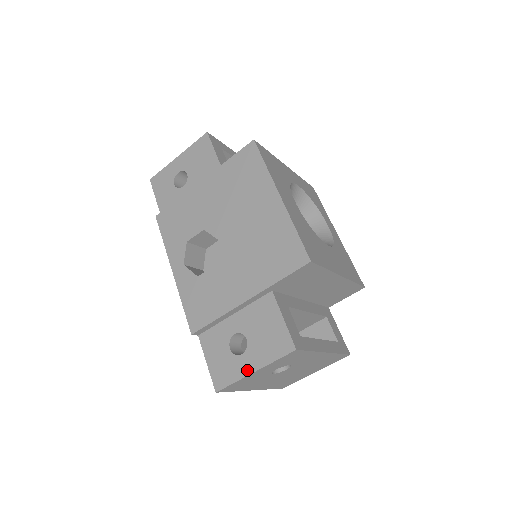
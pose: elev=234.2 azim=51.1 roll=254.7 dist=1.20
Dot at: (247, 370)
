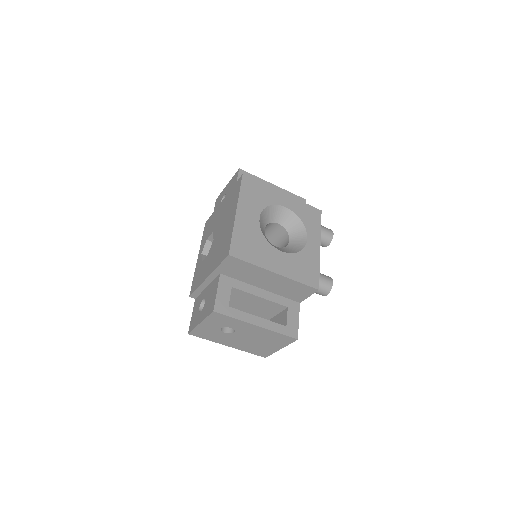
Dot at: (199, 322)
